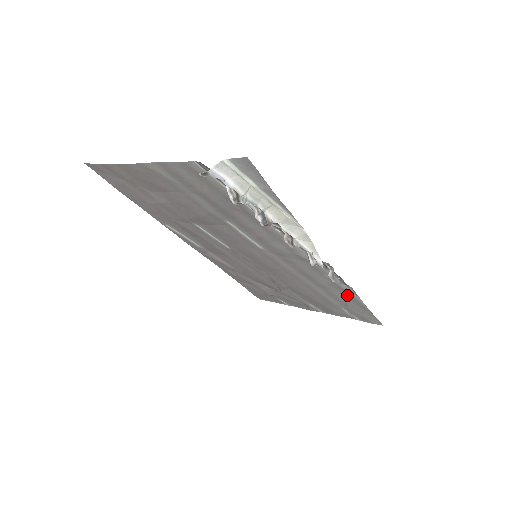
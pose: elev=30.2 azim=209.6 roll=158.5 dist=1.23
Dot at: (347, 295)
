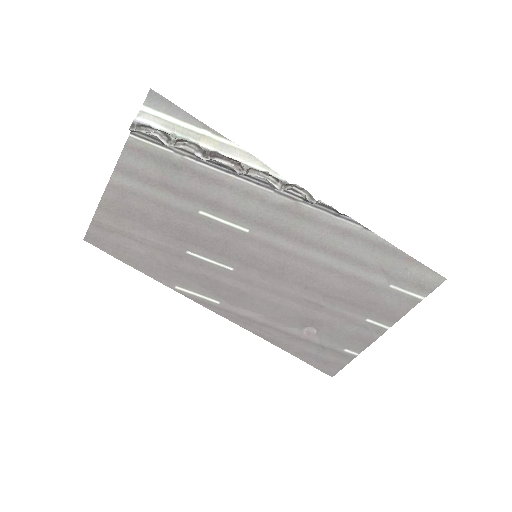
Dot at: (363, 242)
